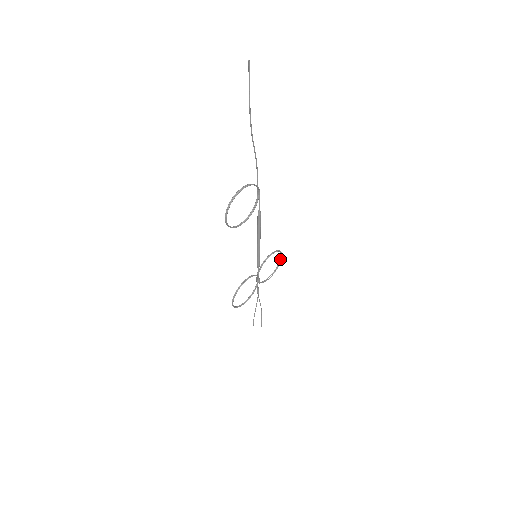
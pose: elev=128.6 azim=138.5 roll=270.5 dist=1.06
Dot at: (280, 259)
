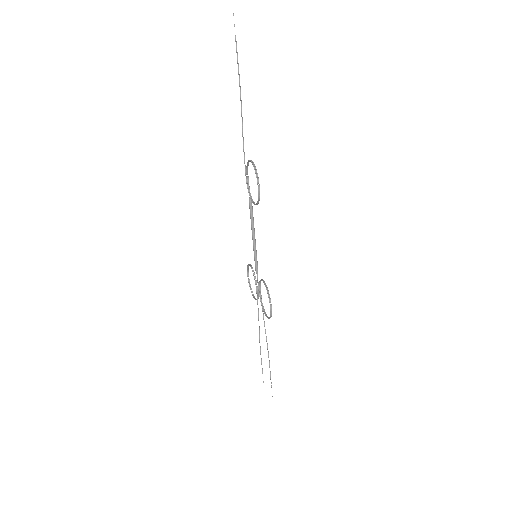
Dot at: (248, 279)
